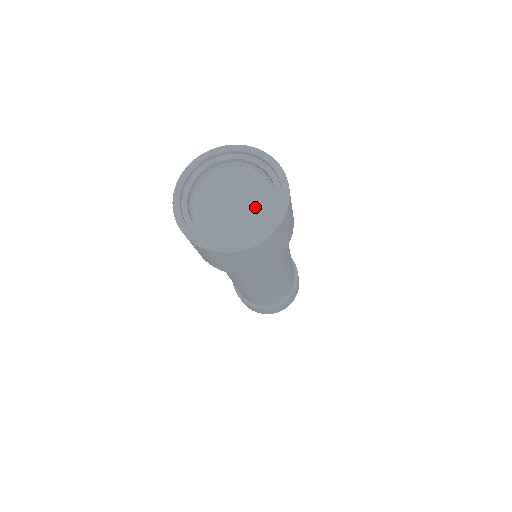
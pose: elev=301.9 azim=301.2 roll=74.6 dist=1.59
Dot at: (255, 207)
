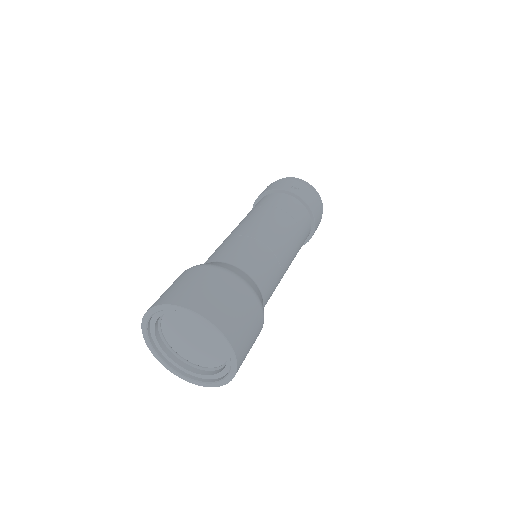
Dot at: (213, 347)
